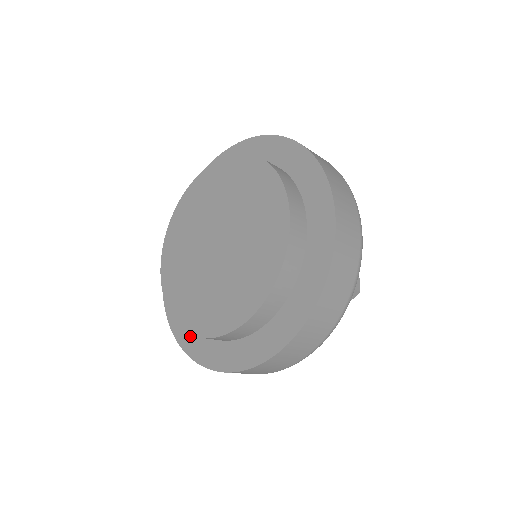
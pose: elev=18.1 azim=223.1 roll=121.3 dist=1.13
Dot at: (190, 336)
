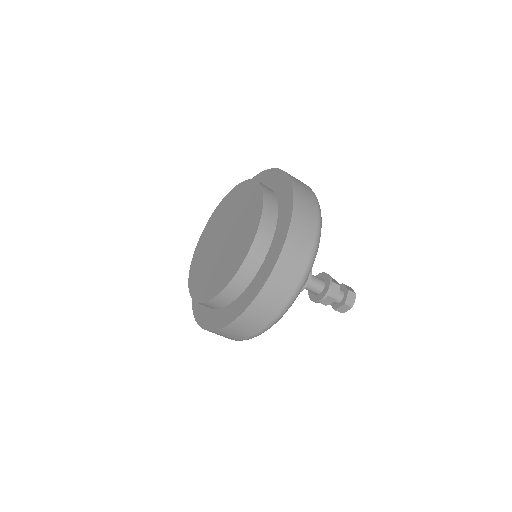
Dot at: occluded
